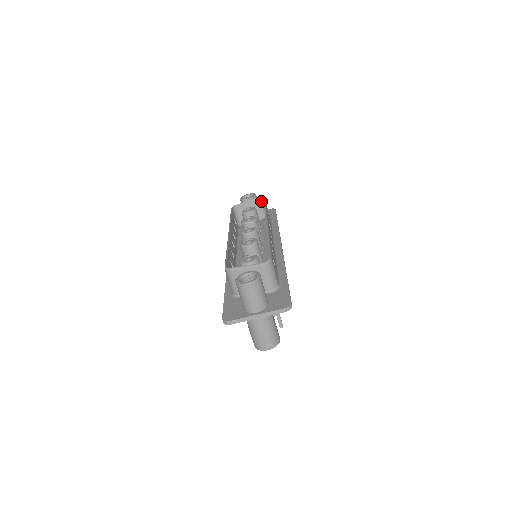
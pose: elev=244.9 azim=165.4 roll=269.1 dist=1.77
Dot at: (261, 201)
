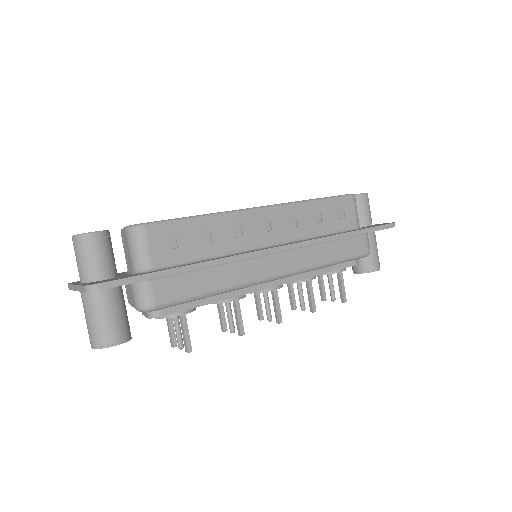
Dot at: occluded
